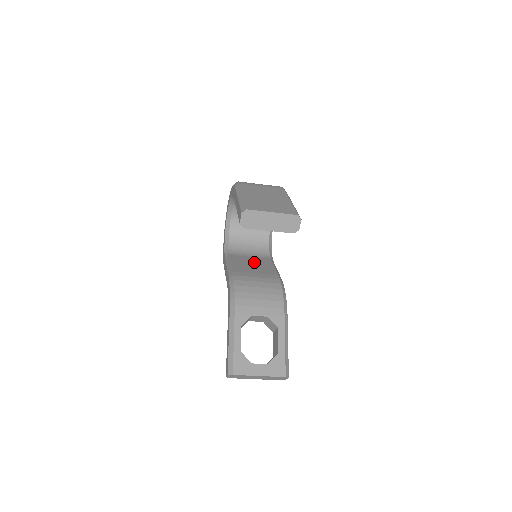
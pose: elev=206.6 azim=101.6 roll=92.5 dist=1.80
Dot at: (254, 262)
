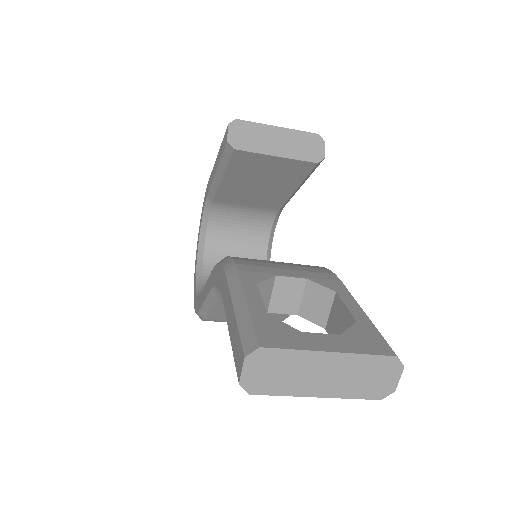
Dot at: occluded
